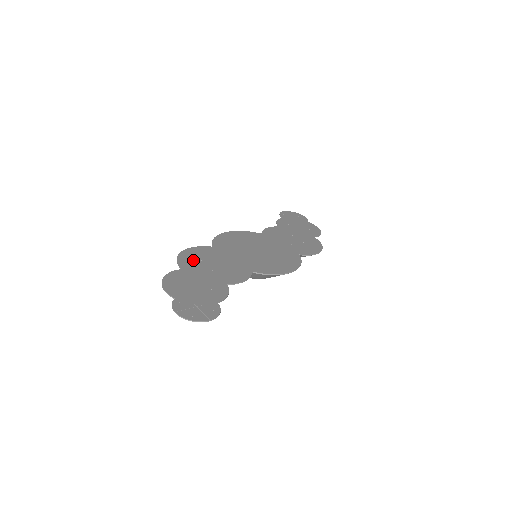
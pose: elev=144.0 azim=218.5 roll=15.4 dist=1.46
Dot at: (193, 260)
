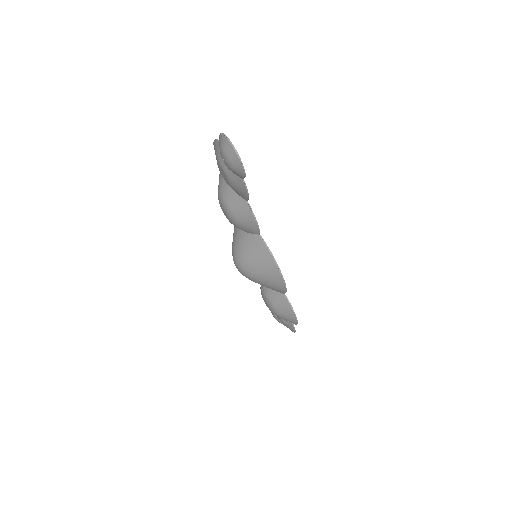
Dot at: occluded
